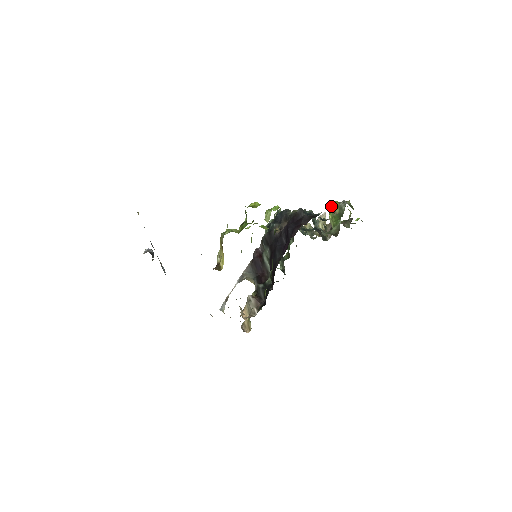
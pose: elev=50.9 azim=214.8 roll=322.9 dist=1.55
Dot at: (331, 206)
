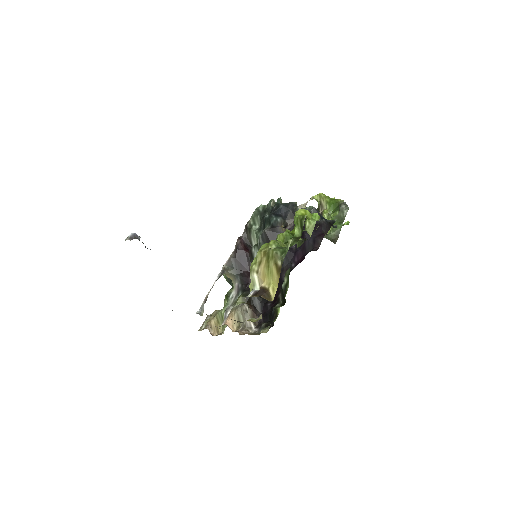
Dot at: (318, 199)
